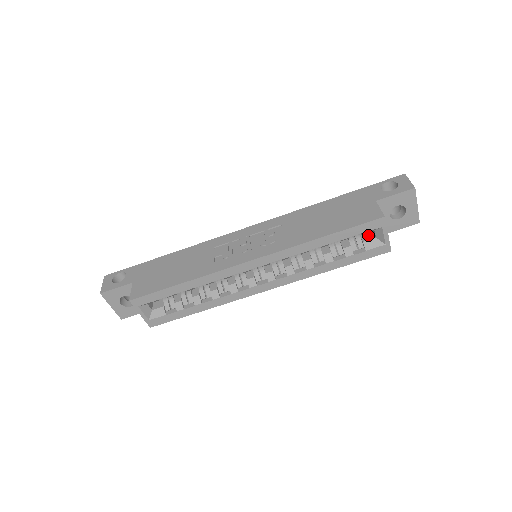
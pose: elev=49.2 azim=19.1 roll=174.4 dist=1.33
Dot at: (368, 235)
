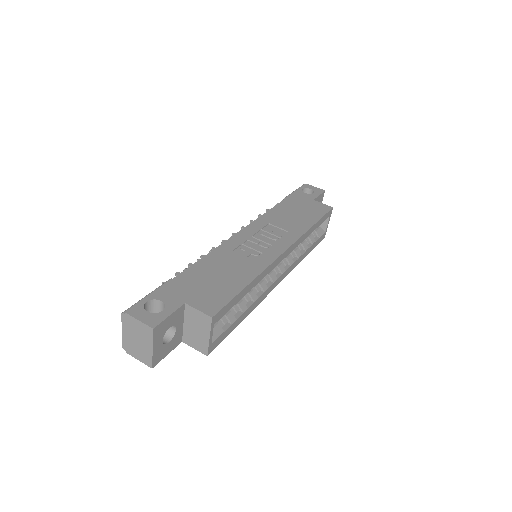
Dot at: occluded
